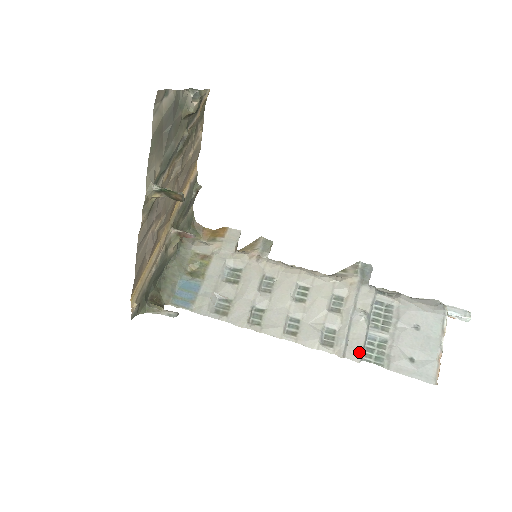
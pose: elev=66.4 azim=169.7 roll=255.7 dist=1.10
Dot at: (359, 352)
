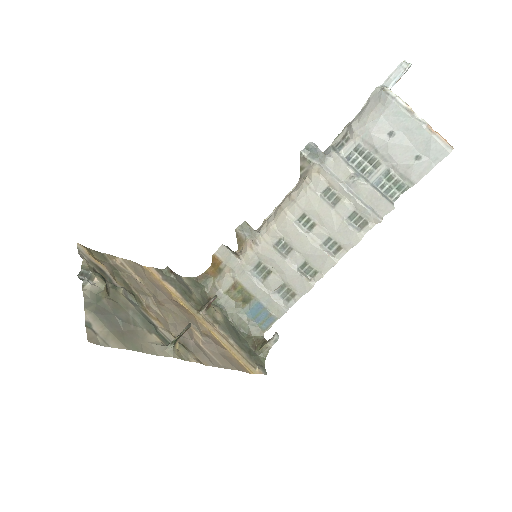
Dot at: (385, 203)
